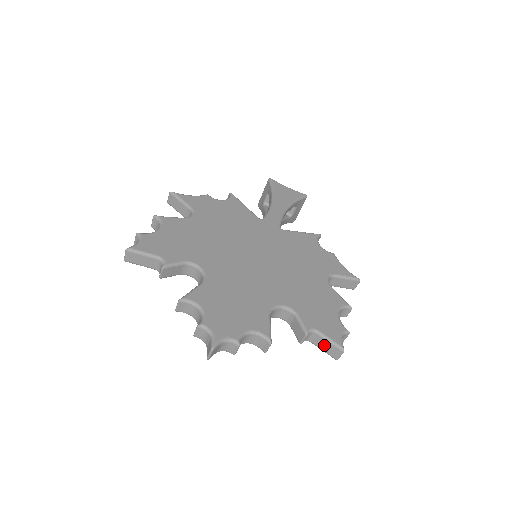
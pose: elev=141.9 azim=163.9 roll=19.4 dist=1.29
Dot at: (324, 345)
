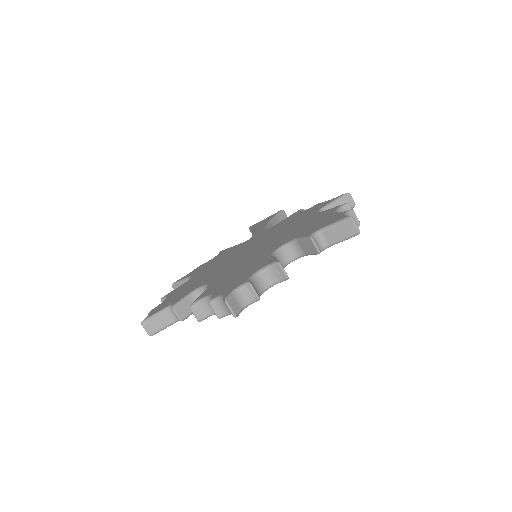
Dot at: (337, 234)
